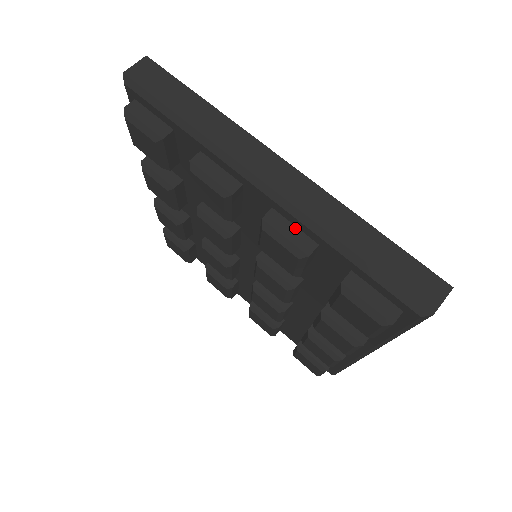
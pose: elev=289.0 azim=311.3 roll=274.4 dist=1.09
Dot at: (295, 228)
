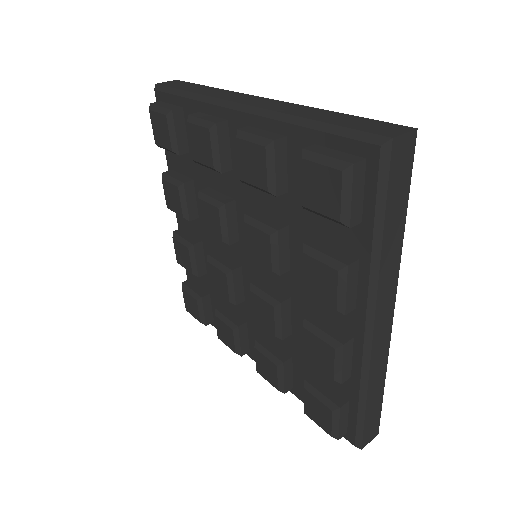
Dot at: (266, 131)
